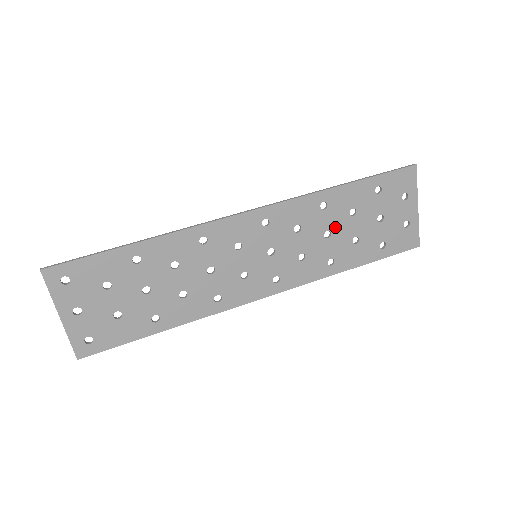
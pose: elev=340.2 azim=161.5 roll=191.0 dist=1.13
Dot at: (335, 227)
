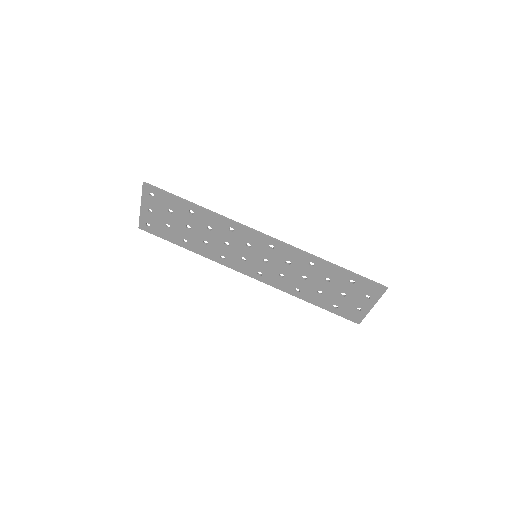
Dot at: (311, 278)
